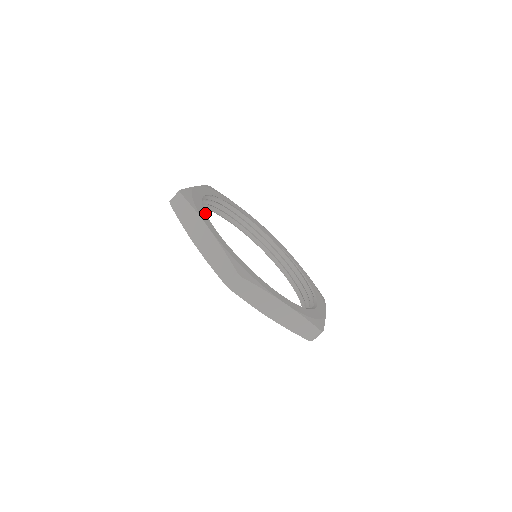
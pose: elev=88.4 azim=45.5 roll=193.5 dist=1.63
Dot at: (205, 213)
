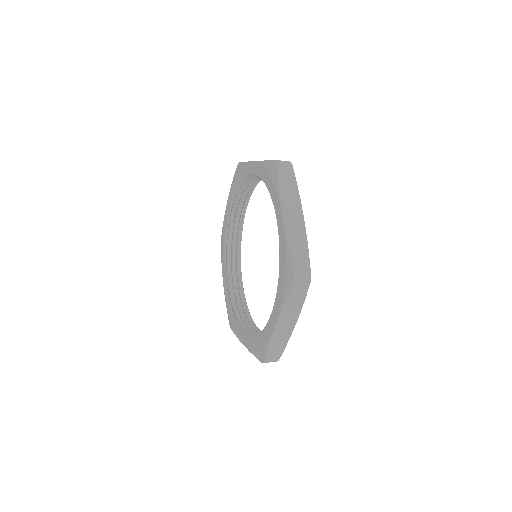
Dot at: occluded
